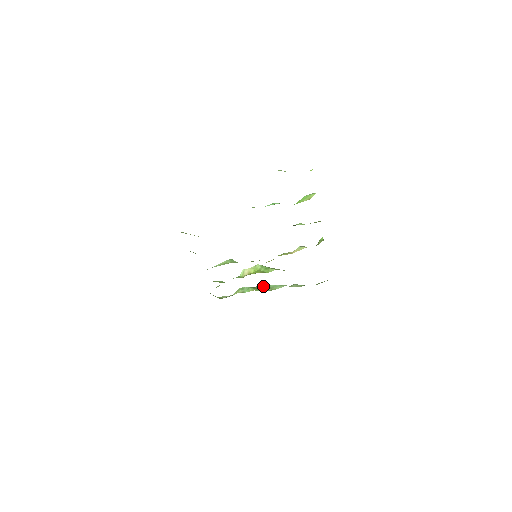
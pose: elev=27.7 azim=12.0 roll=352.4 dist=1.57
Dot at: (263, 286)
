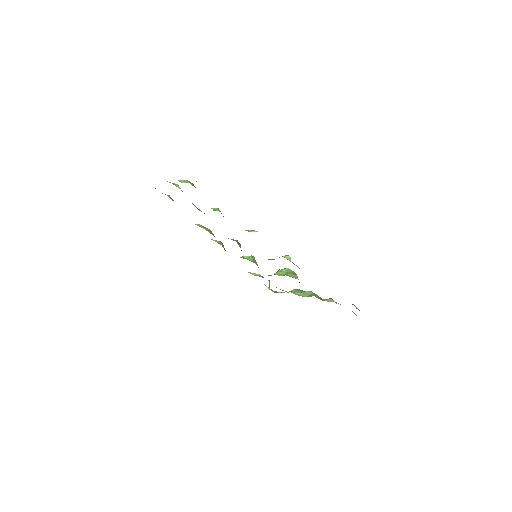
Dot at: (306, 292)
